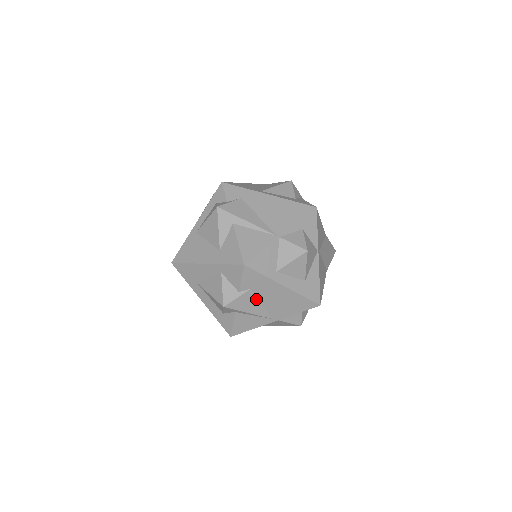
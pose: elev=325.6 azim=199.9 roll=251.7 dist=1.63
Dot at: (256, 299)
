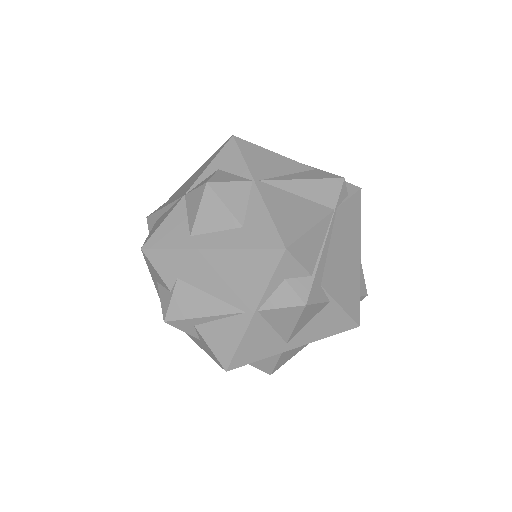
Dot at: (197, 291)
